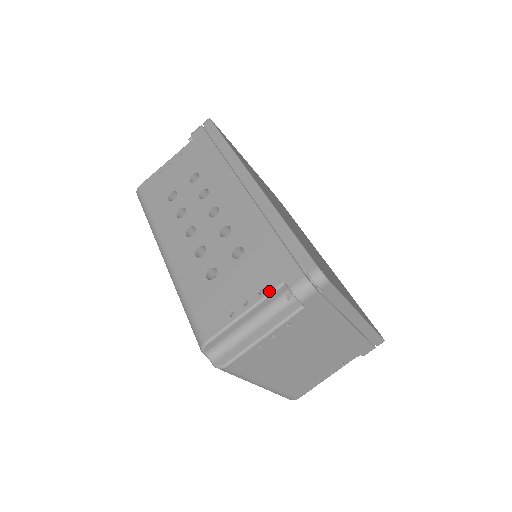
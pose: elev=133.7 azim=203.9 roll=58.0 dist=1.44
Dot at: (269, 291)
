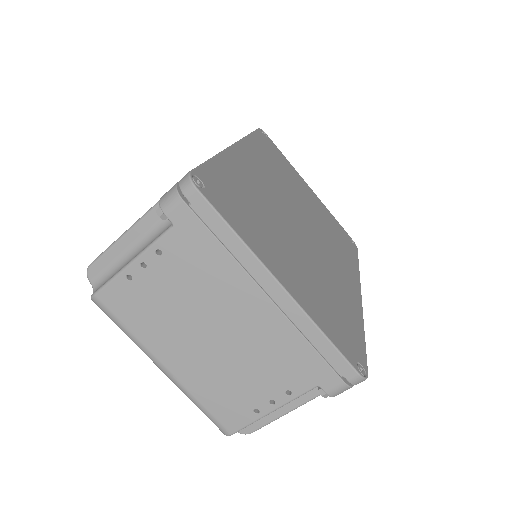
Dot at: (150, 208)
